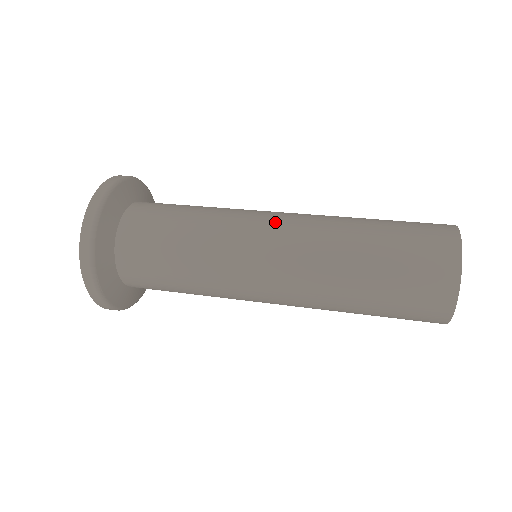
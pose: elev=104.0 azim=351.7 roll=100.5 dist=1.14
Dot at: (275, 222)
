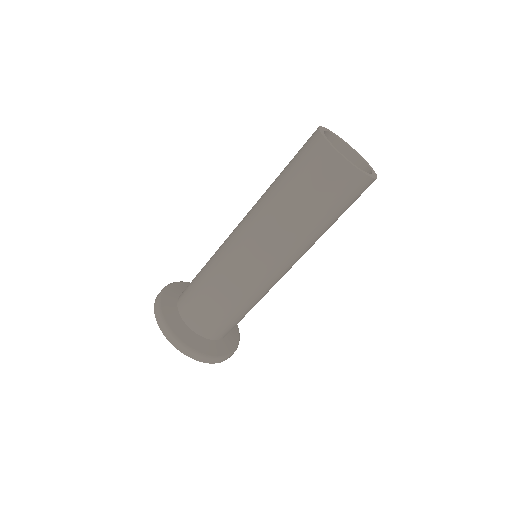
Dot at: (238, 231)
